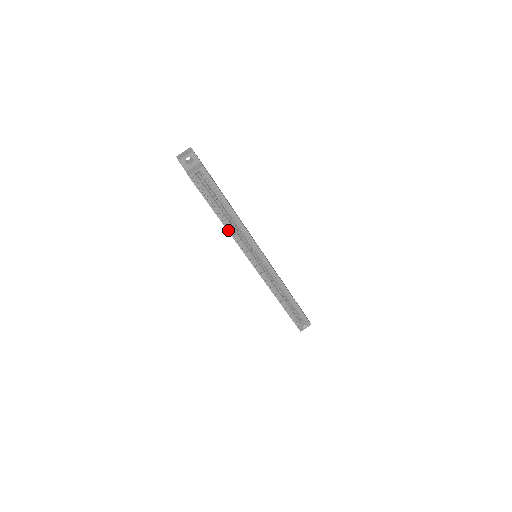
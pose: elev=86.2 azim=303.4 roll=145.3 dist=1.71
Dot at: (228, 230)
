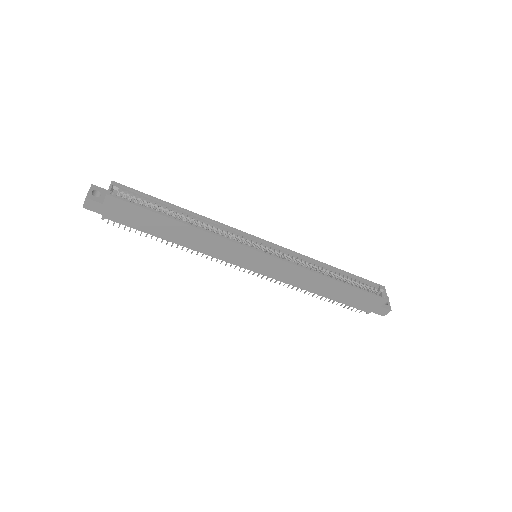
Dot at: (198, 229)
